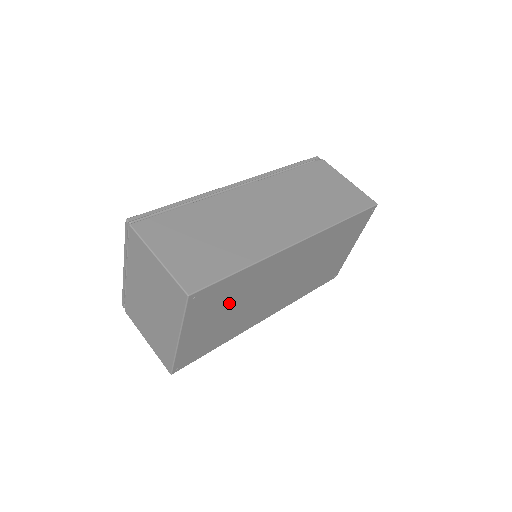
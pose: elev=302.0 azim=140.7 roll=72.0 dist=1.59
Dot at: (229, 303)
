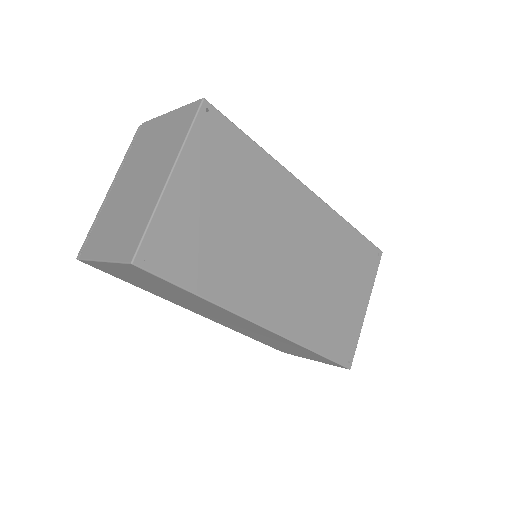
Dot at: (234, 193)
